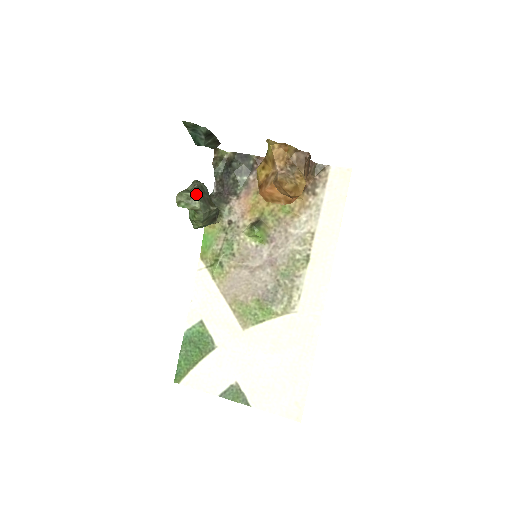
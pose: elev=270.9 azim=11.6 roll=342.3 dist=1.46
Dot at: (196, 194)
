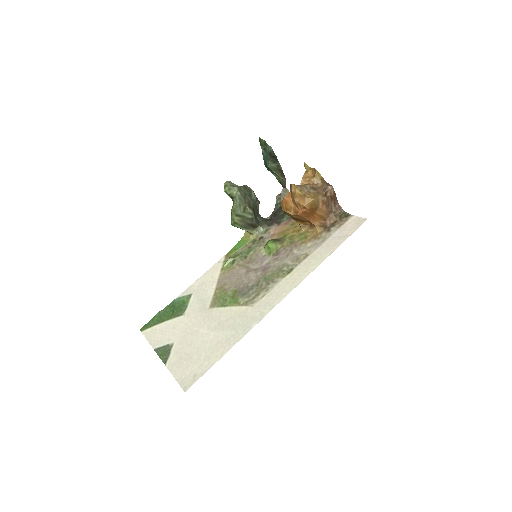
Dot at: (240, 187)
